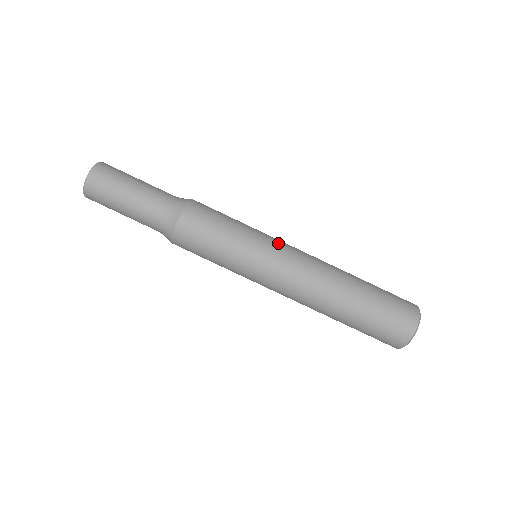
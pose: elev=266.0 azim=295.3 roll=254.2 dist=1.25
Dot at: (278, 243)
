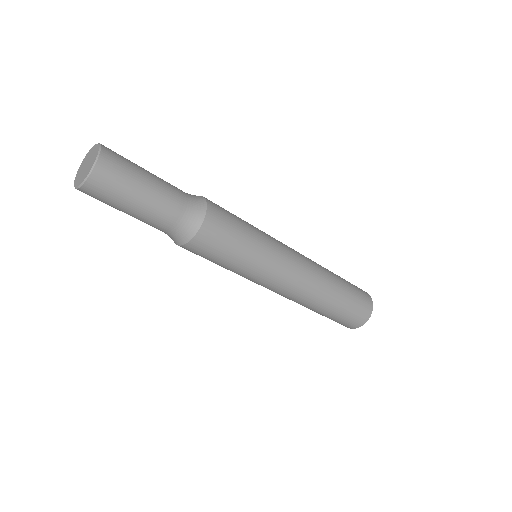
Dot at: (283, 255)
